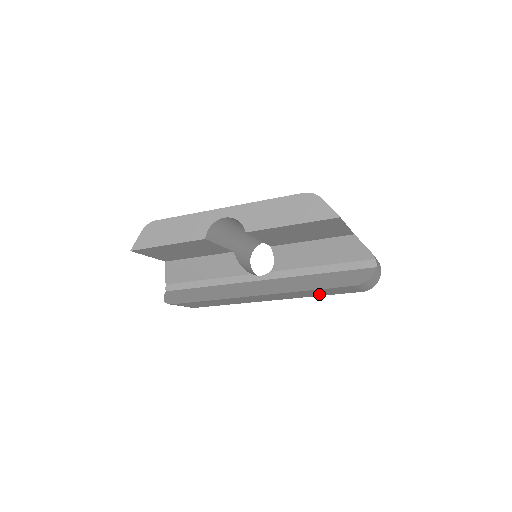
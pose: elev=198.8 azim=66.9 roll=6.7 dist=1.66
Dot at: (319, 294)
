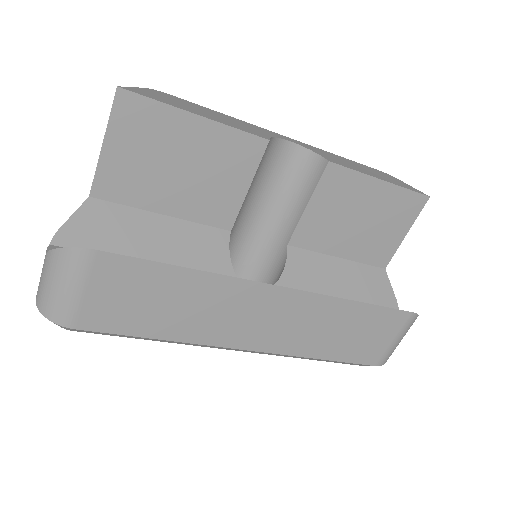
Dot at: (333, 346)
